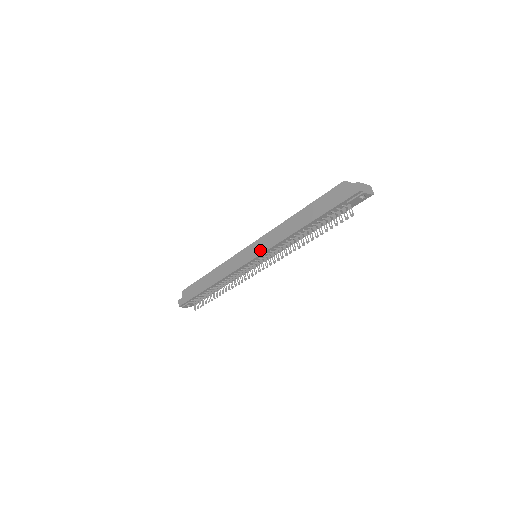
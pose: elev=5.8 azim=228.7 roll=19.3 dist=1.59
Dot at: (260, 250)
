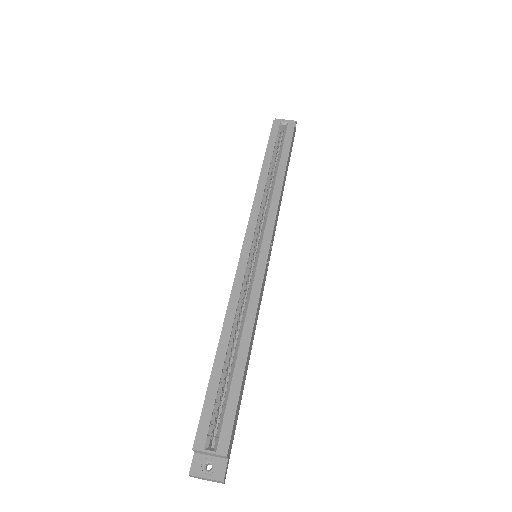
Dot at: occluded
